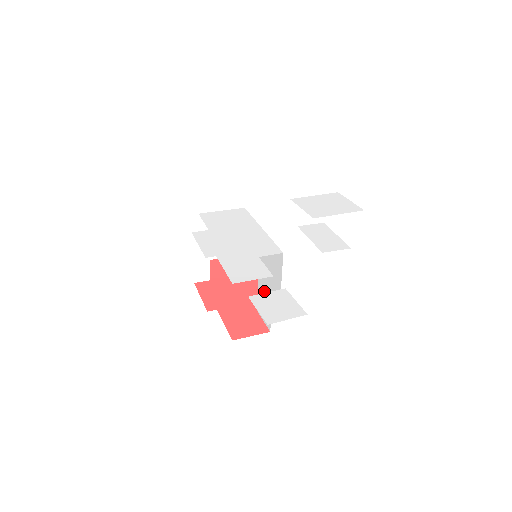
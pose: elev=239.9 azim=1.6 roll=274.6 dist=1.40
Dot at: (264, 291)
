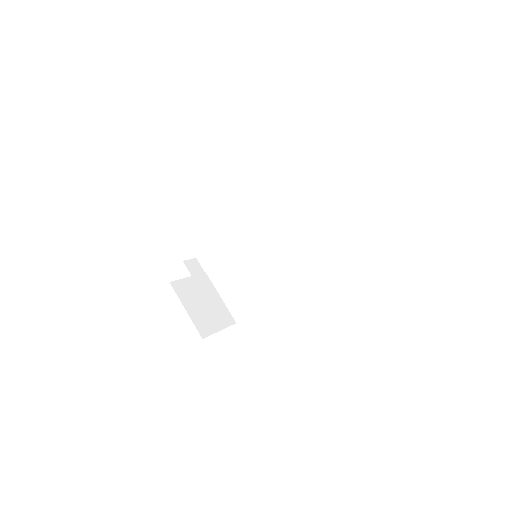
Dot at: (295, 225)
